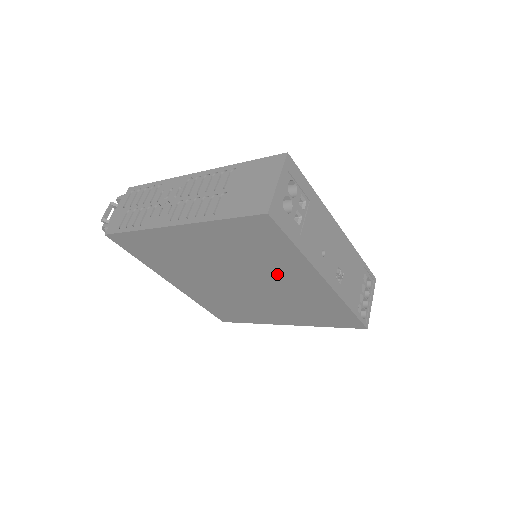
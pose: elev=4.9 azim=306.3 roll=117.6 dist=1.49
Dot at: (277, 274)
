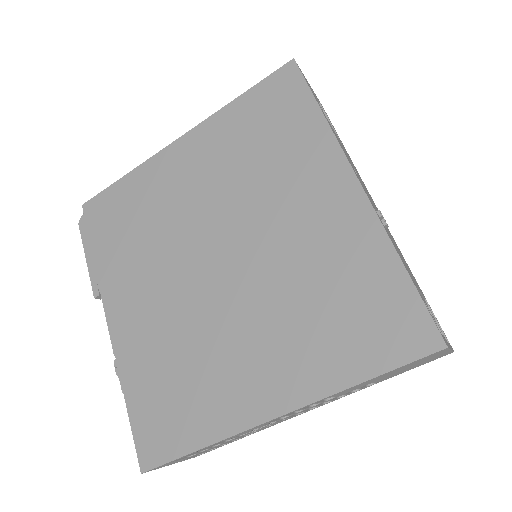
Dot at: (285, 197)
